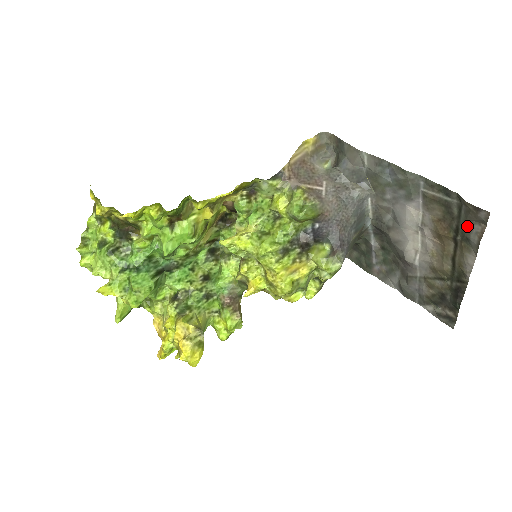
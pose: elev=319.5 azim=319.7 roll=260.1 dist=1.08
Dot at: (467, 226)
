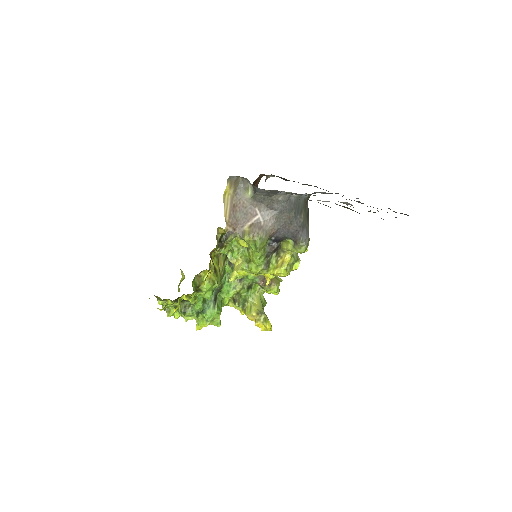
Dot at: occluded
